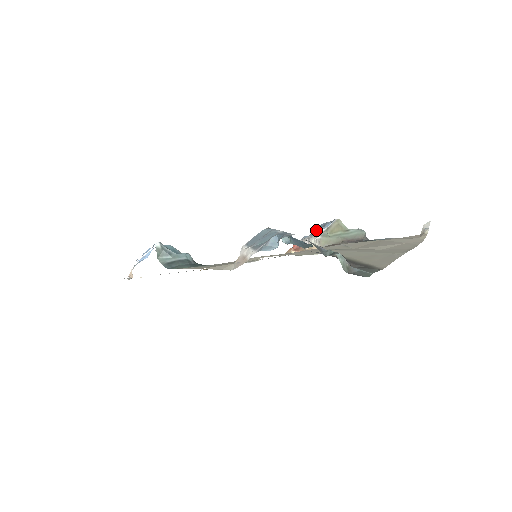
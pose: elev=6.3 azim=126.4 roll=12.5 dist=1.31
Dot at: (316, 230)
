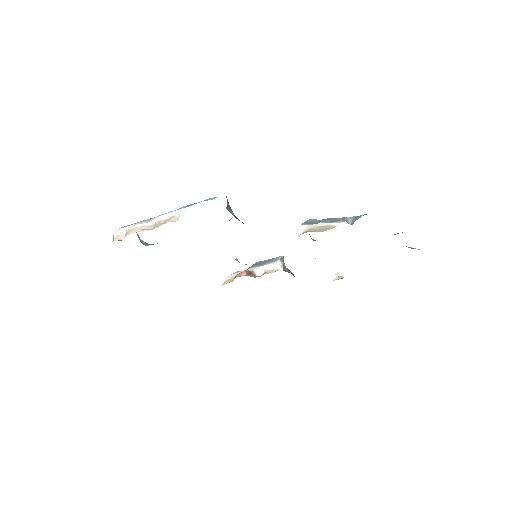
Dot at: (260, 263)
